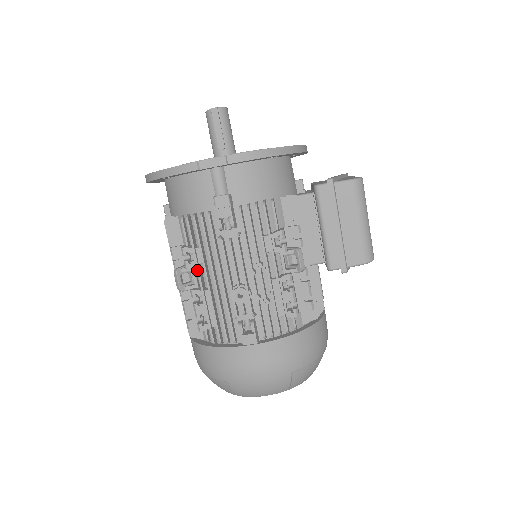
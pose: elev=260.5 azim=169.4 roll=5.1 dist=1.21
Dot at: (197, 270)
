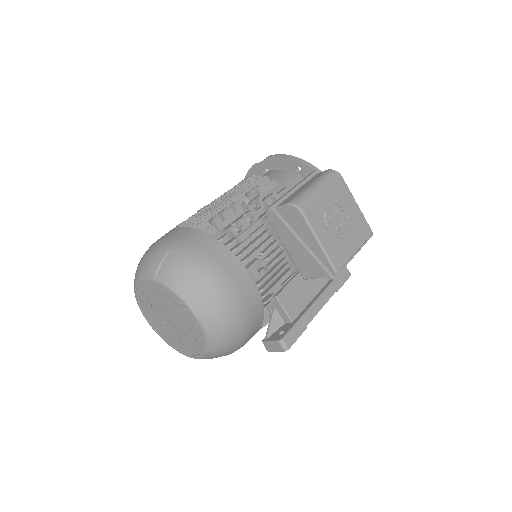
Dot at: occluded
